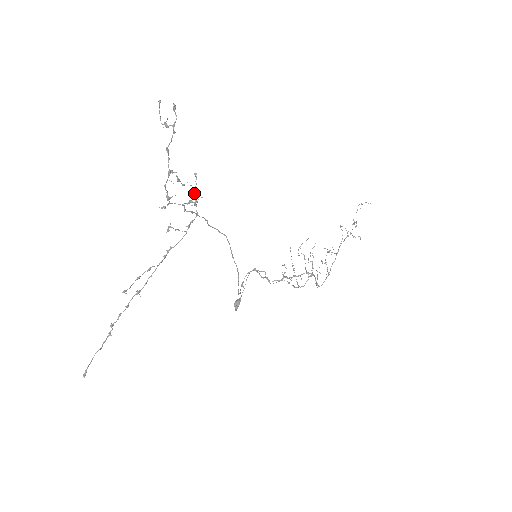
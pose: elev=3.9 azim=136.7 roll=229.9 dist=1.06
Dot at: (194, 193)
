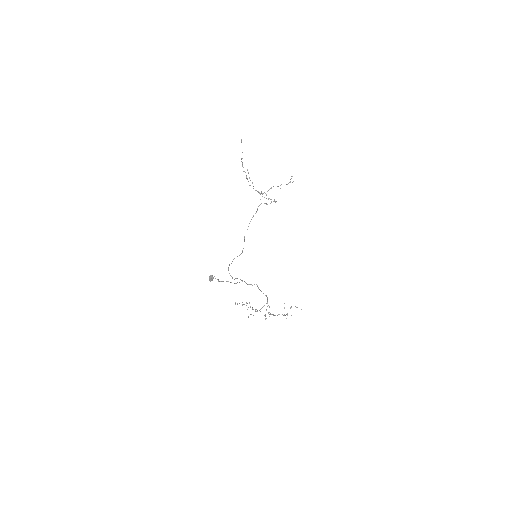
Dot at: occluded
